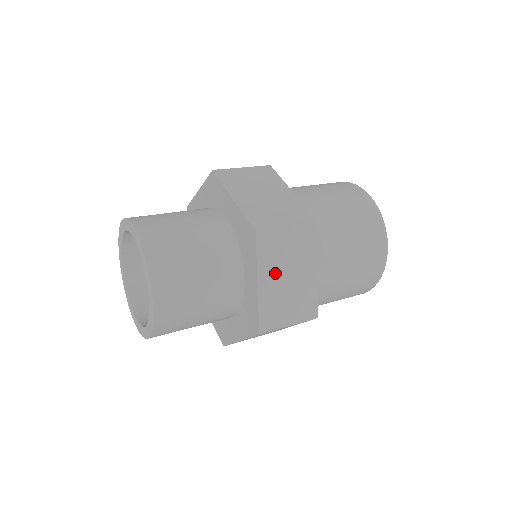
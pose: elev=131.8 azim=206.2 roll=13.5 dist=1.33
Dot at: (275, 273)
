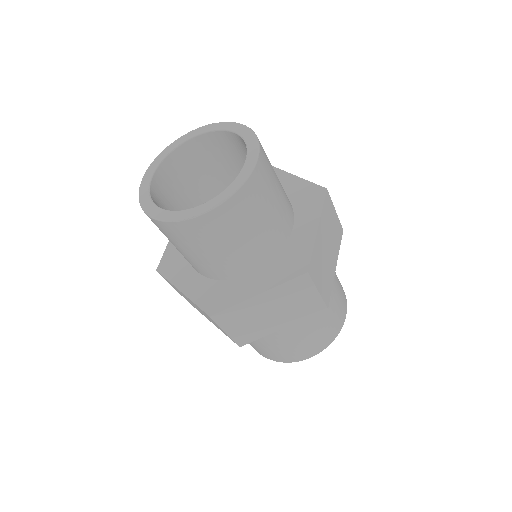
Dot at: (273, 301)
